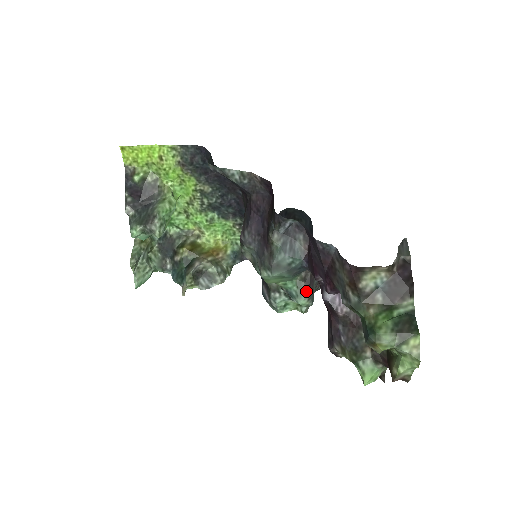
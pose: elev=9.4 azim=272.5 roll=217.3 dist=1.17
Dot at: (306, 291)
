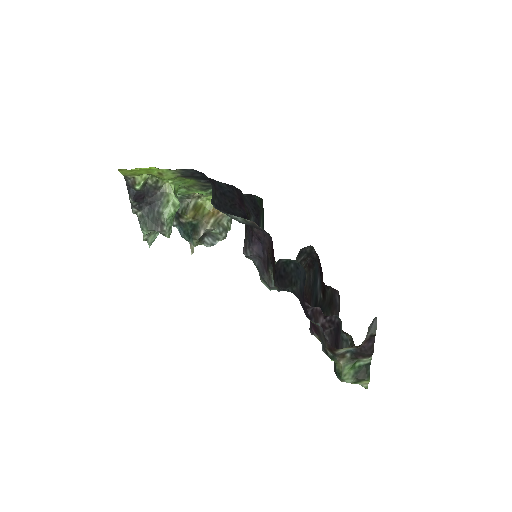
Dot at: occluded
